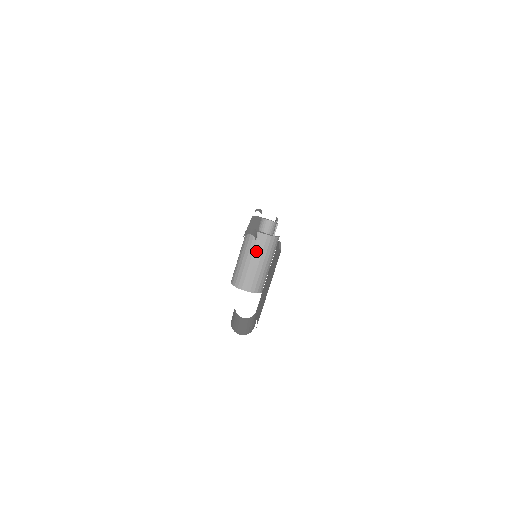
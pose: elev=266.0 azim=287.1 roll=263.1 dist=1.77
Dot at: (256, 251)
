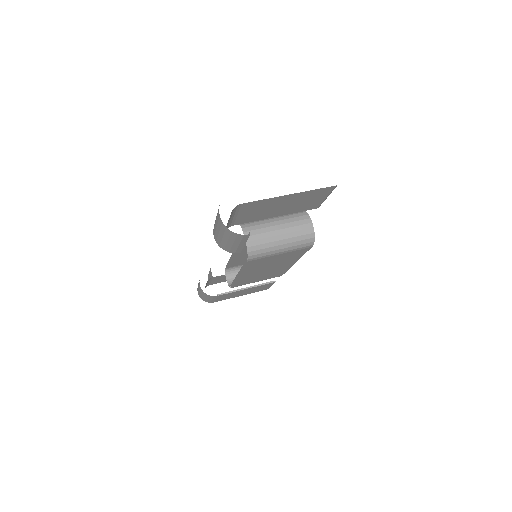
Dot at: (291, 225)
